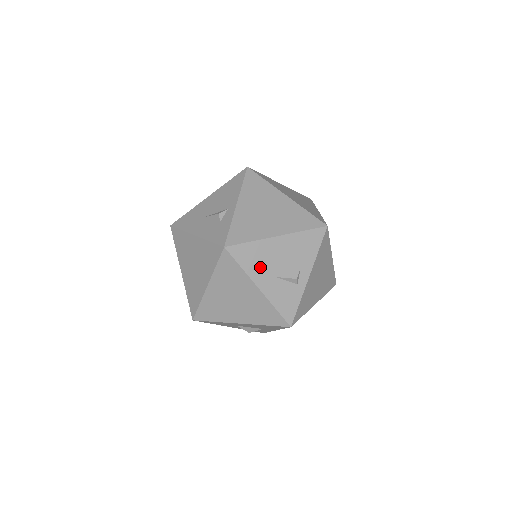
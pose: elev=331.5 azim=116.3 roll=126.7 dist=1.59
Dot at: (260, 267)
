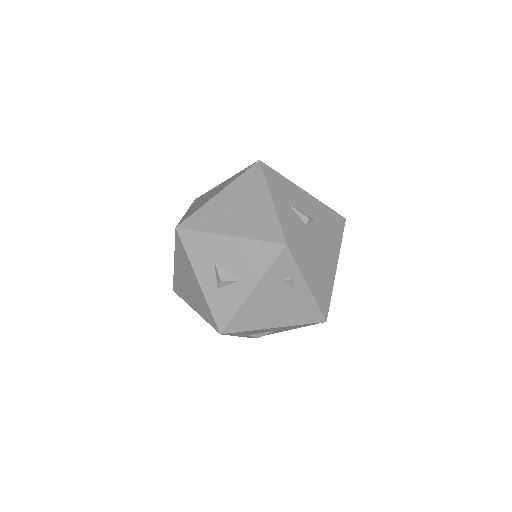
Dot at: (280, 191)
